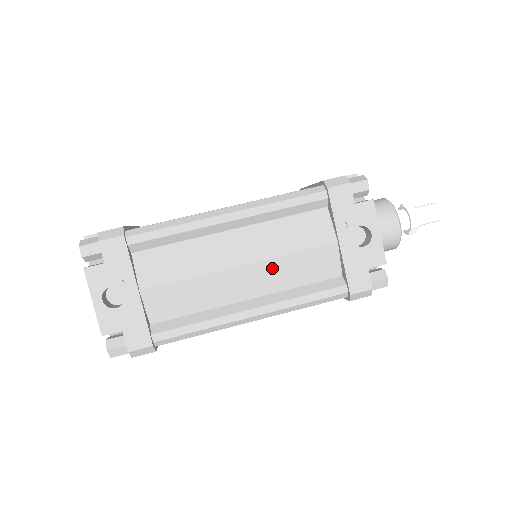
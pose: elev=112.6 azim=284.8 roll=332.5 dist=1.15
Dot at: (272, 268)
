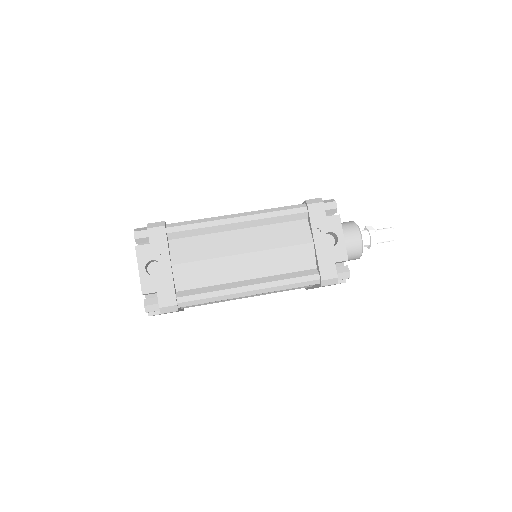
Dot at: (266, 257)
